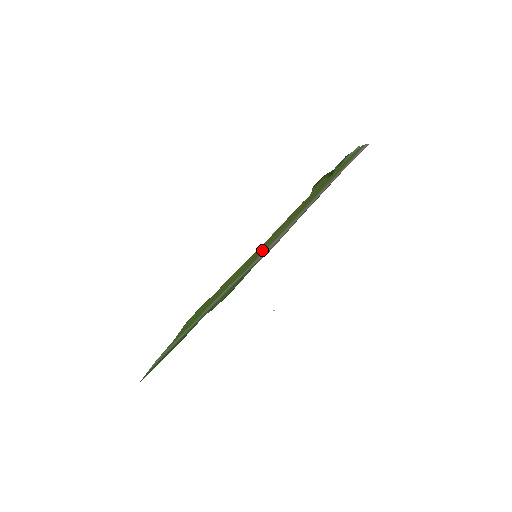
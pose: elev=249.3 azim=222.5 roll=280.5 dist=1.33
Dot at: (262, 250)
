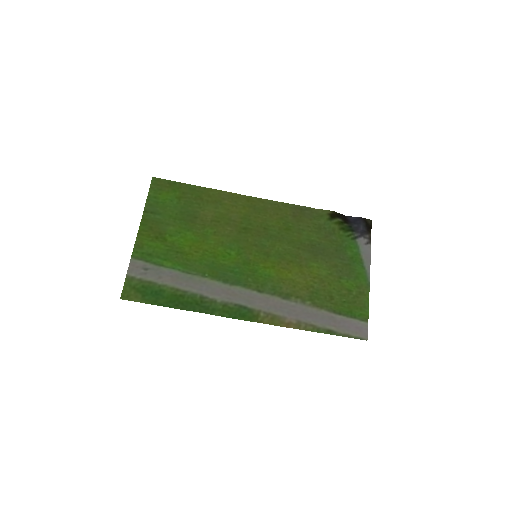
Dot at: (265, 275)
